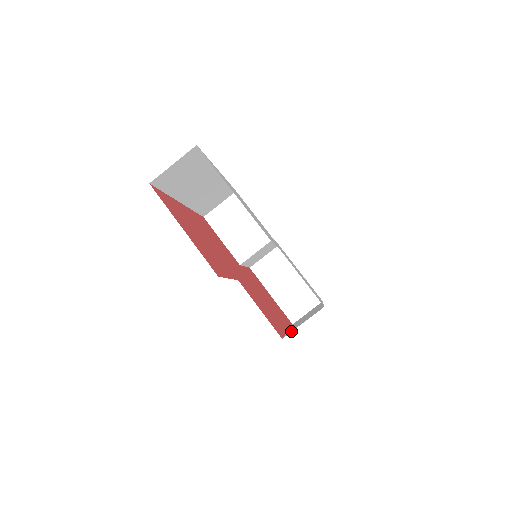
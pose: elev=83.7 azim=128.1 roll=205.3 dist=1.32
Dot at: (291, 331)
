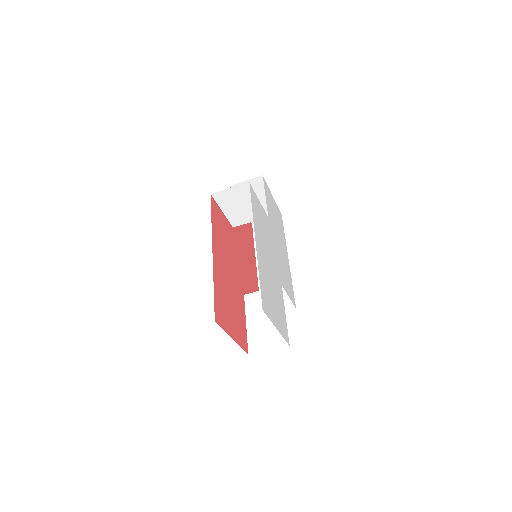
Dot at: occluded
